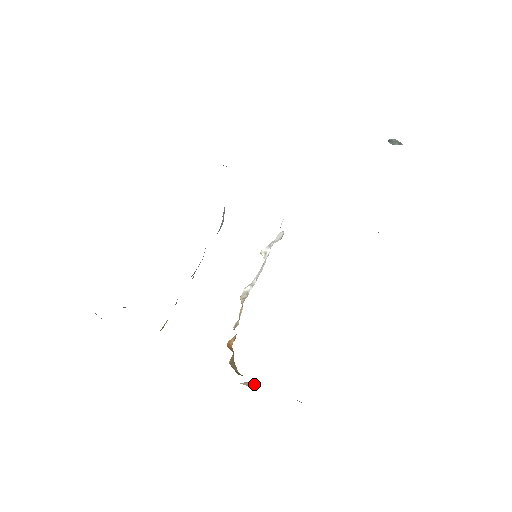
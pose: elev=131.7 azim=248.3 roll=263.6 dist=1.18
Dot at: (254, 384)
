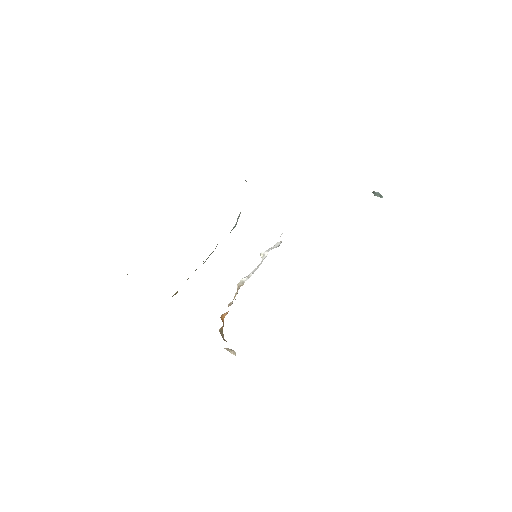
Dot at: (234, 351)
